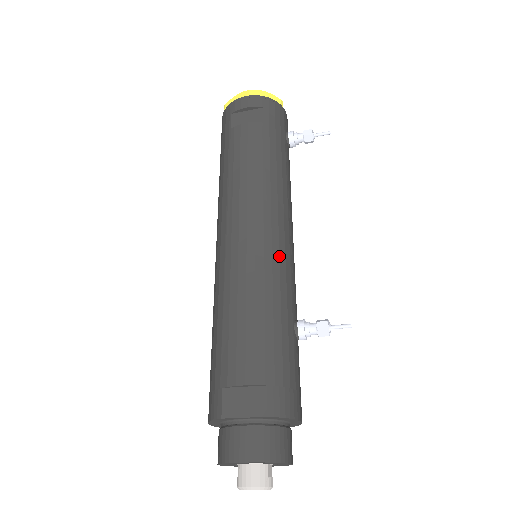
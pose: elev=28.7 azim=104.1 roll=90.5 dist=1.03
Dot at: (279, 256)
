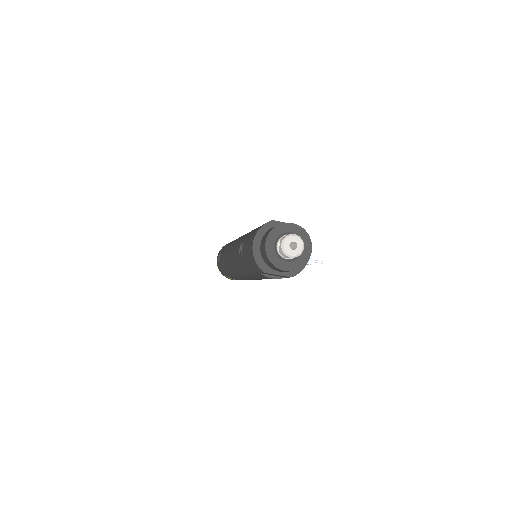
Dot at: occluded
